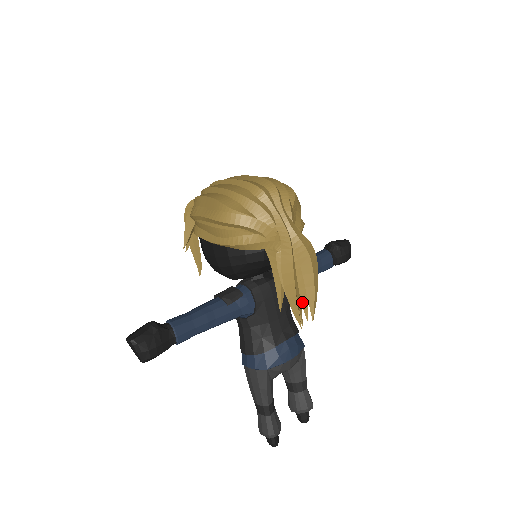
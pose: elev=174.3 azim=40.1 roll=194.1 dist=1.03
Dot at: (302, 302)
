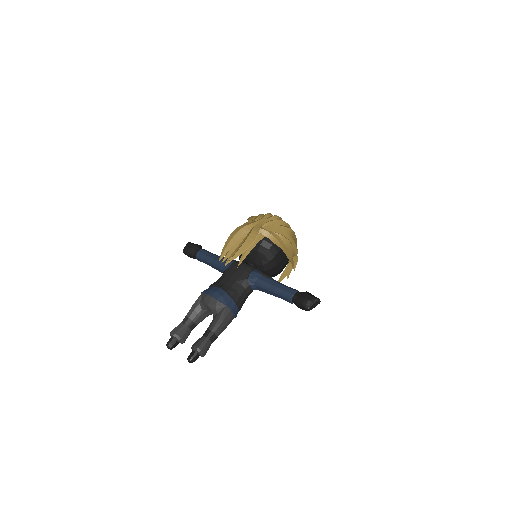
Dot at: (232, 255)
